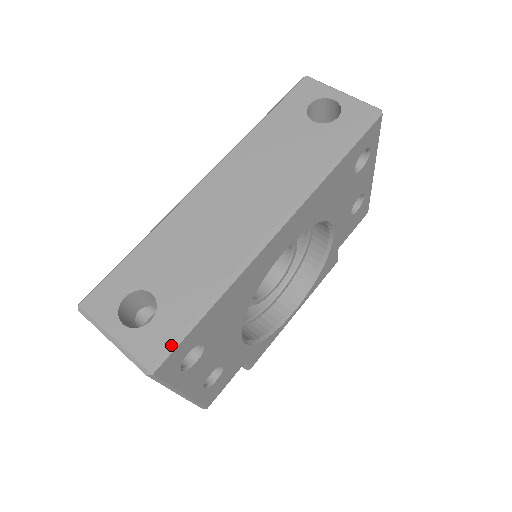
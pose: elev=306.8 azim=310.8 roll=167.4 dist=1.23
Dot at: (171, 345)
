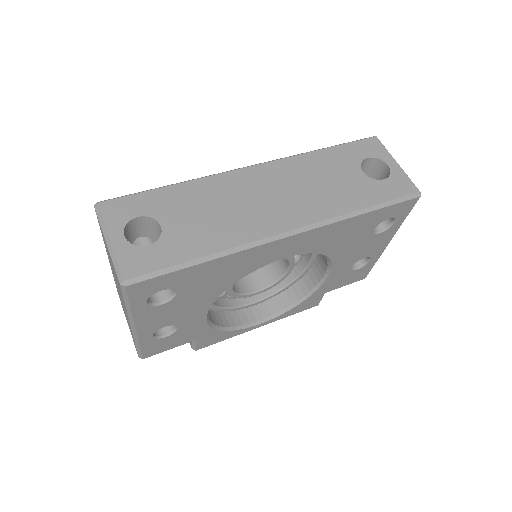
Dot at: (154, 272)
